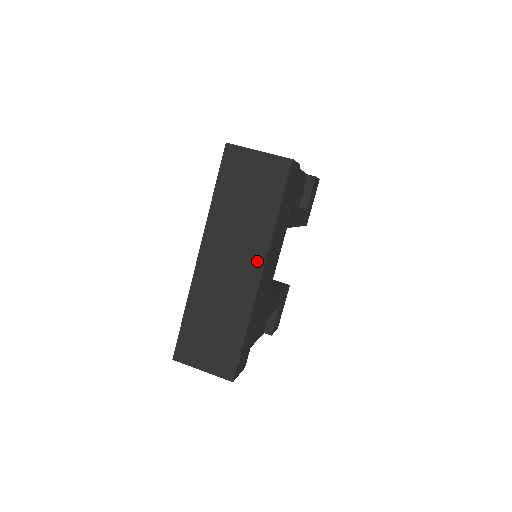
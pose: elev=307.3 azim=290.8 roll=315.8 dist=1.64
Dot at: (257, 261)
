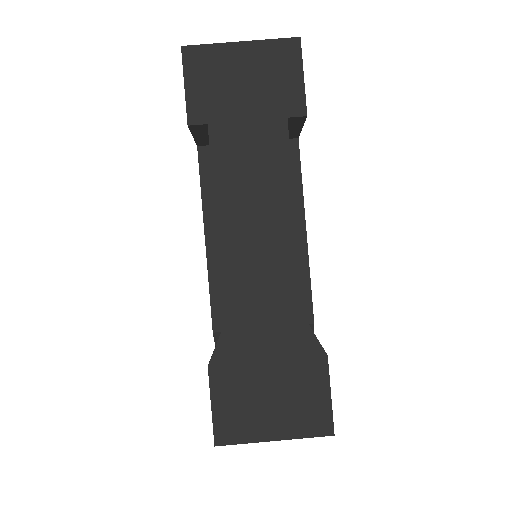
Dot at: occluded
